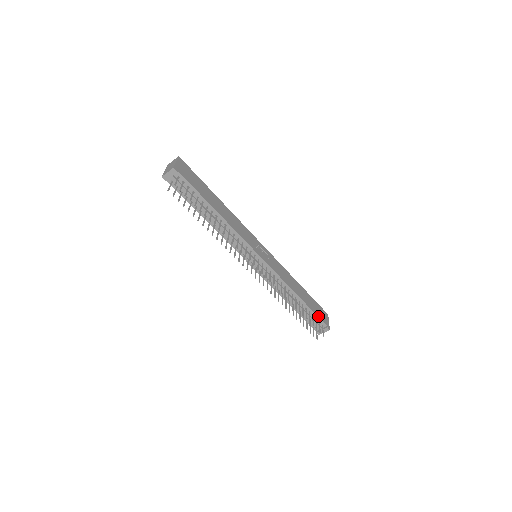
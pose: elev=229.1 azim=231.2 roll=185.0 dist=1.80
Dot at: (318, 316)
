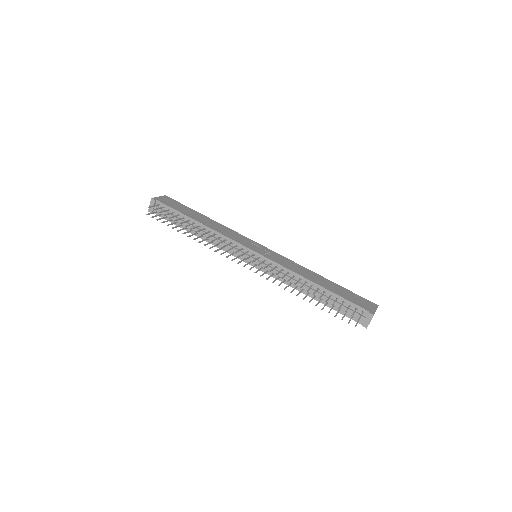
Dot at: (351, 301)
